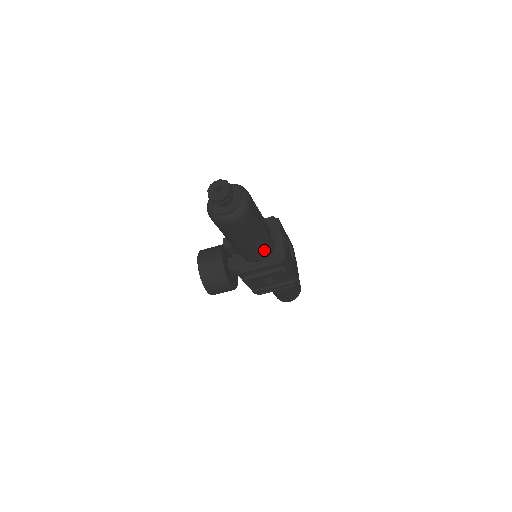
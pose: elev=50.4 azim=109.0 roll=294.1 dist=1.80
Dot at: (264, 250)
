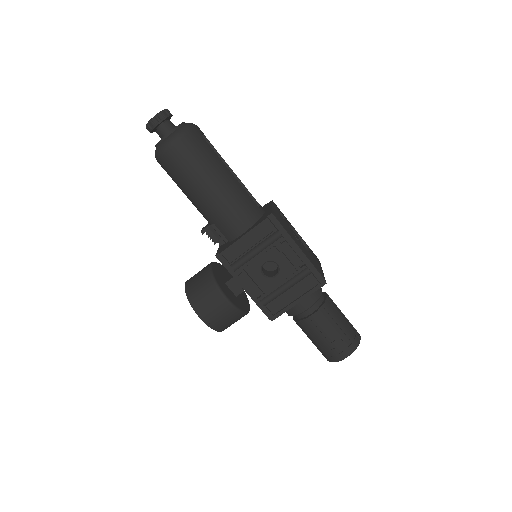
Dot at: (241, 209)
